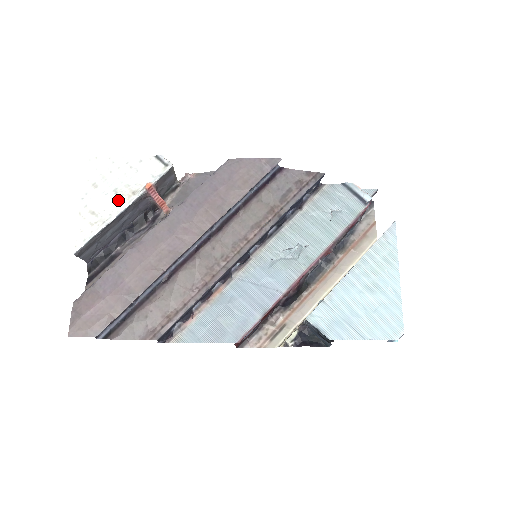
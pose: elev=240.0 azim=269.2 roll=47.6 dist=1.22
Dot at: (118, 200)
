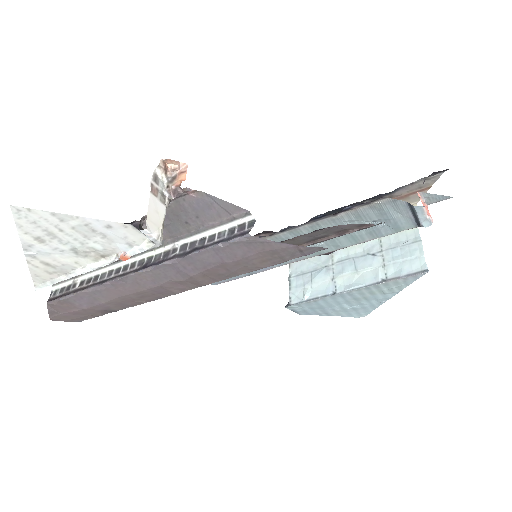
Dot at: (81, 259)
